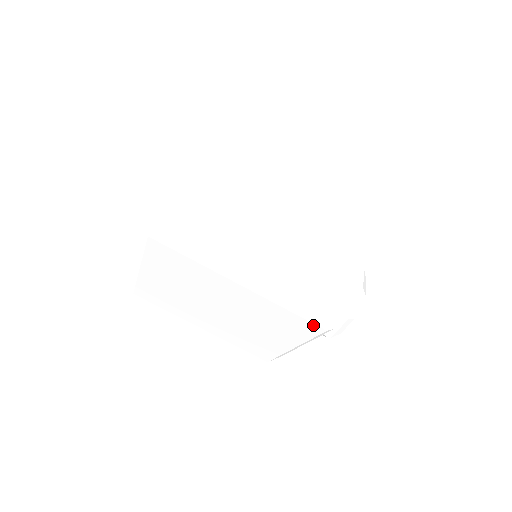
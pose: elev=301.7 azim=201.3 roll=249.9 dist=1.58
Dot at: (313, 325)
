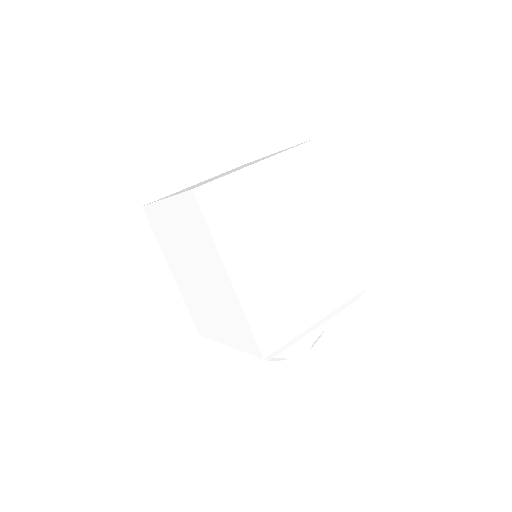
Dot at: (257, 347)
